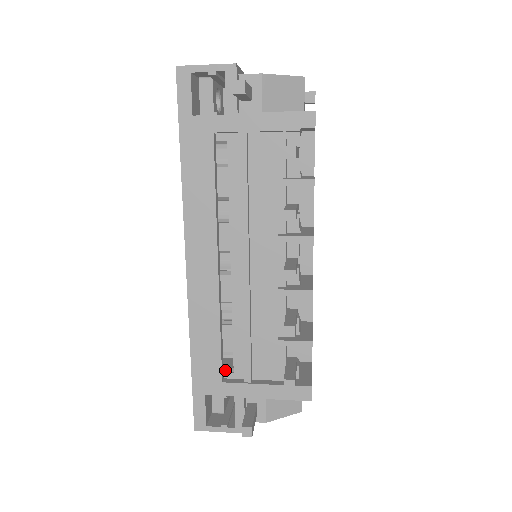
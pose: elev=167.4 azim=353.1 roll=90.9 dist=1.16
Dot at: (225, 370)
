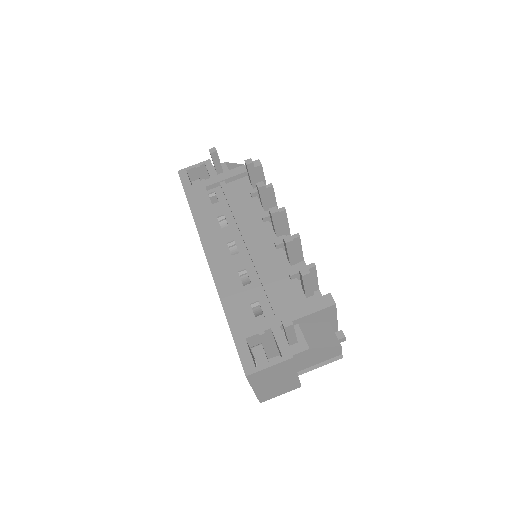
Dot at: (257, 320)
